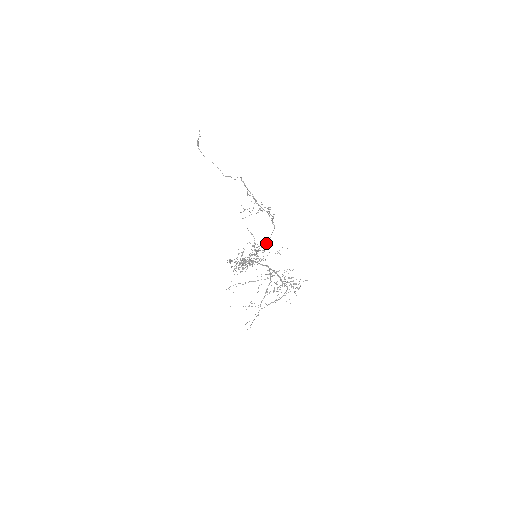
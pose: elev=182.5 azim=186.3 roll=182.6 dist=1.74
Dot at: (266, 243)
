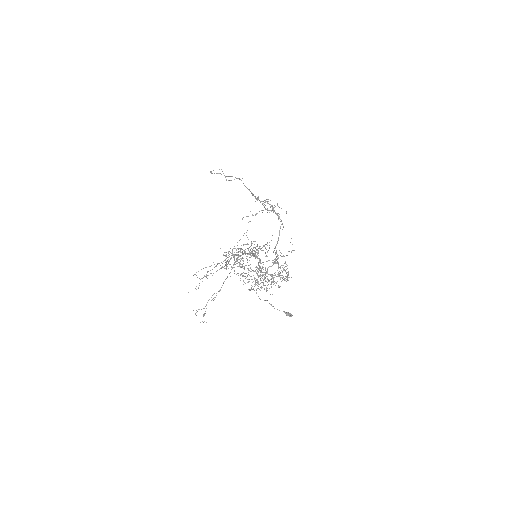
Dot at: (276, 245)
